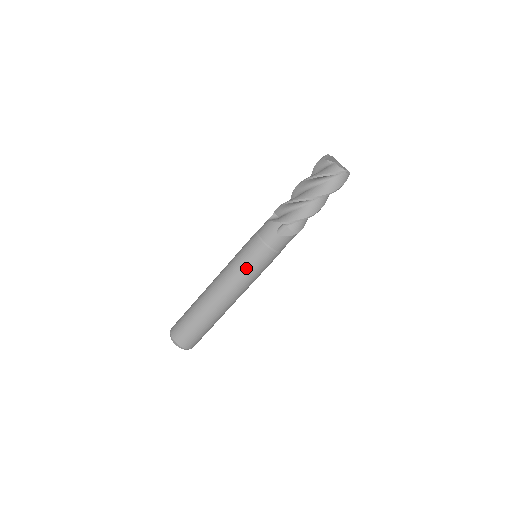
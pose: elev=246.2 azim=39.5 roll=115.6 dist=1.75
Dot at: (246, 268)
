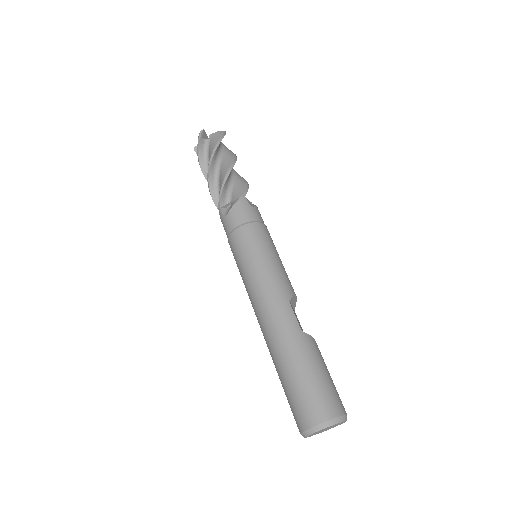
Dot at: (245, 268)
